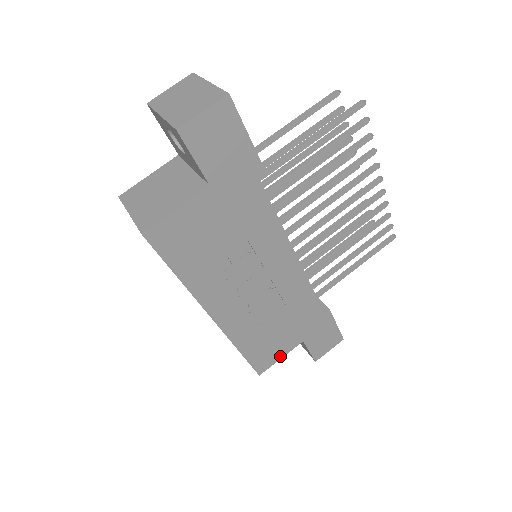
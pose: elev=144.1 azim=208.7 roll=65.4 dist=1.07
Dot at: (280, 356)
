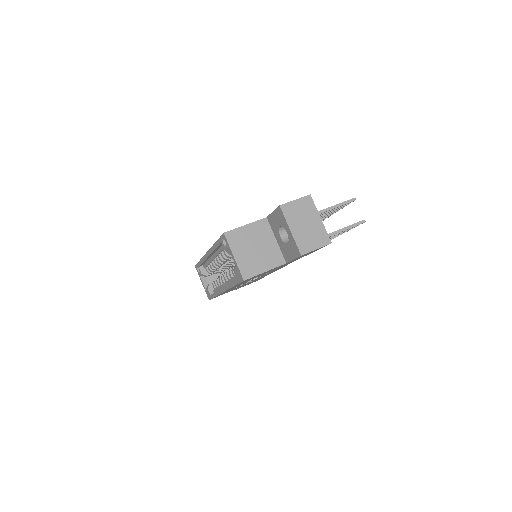
Dot at: occluded
